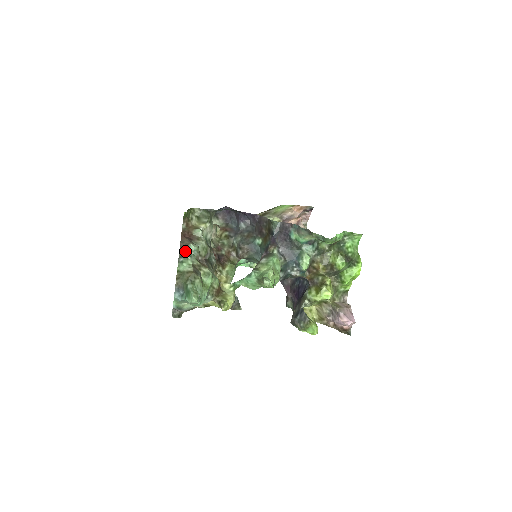
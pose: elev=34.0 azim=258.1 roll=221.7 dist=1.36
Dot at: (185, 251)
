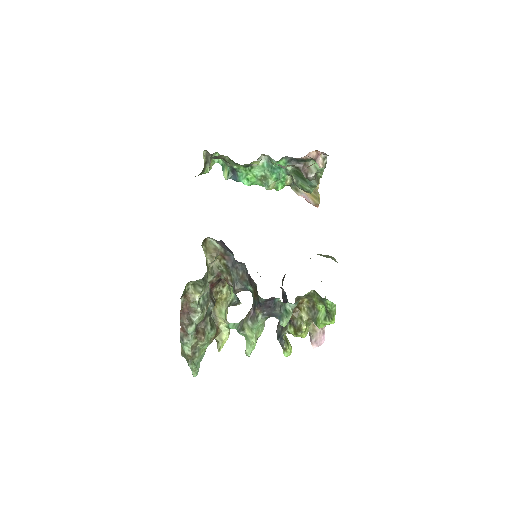
Dot at: (185, 331)
